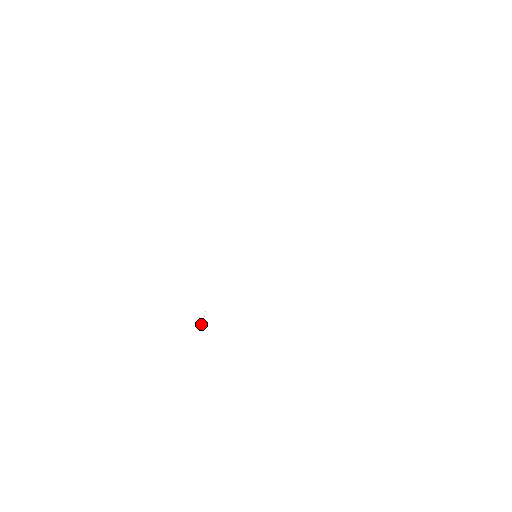
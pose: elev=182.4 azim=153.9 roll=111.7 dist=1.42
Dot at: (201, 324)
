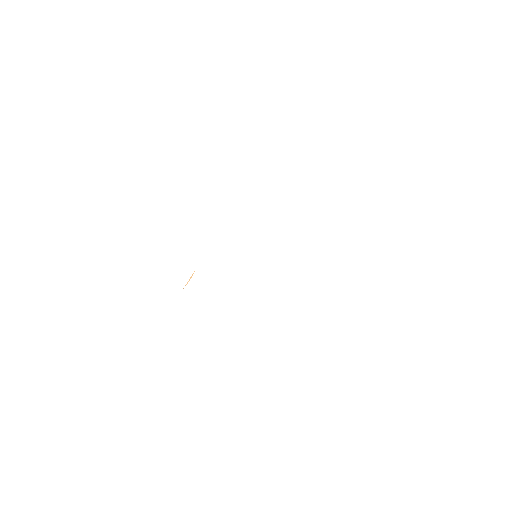
Dot at: occluded
